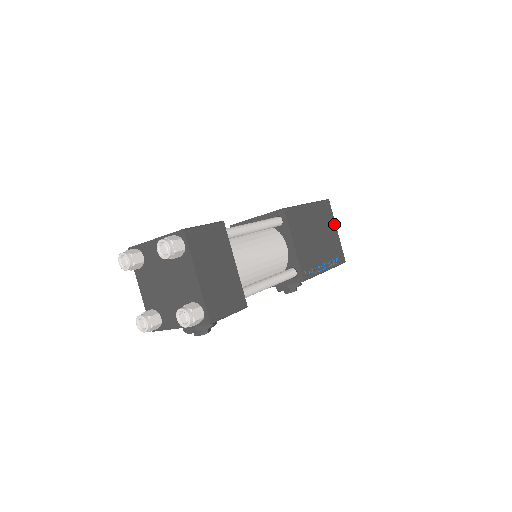
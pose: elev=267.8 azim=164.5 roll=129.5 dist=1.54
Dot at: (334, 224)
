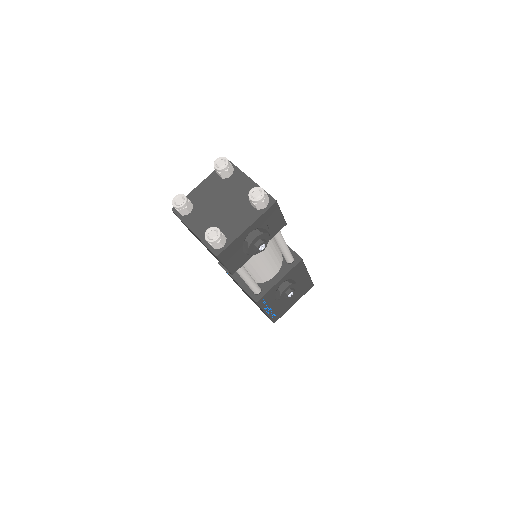
Dot at: occluded
